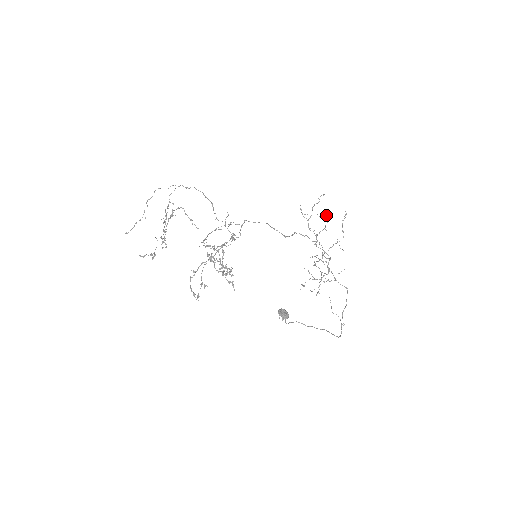
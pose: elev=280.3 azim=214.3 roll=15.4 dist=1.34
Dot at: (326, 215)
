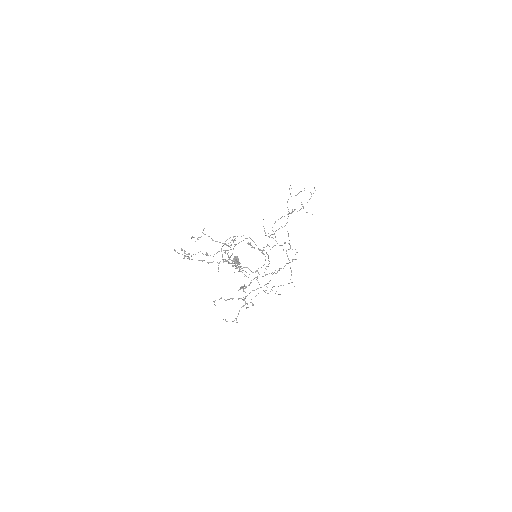
Dot at: occluded
